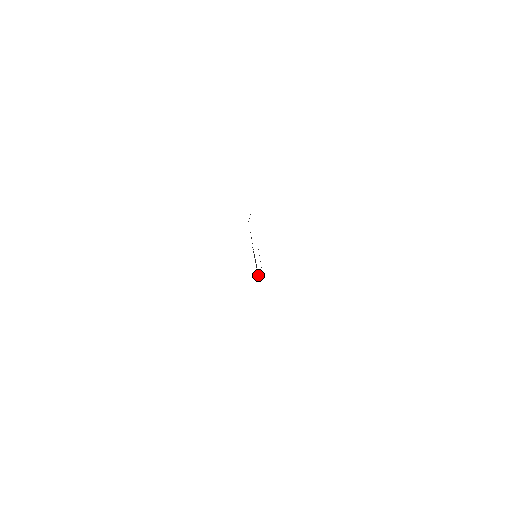
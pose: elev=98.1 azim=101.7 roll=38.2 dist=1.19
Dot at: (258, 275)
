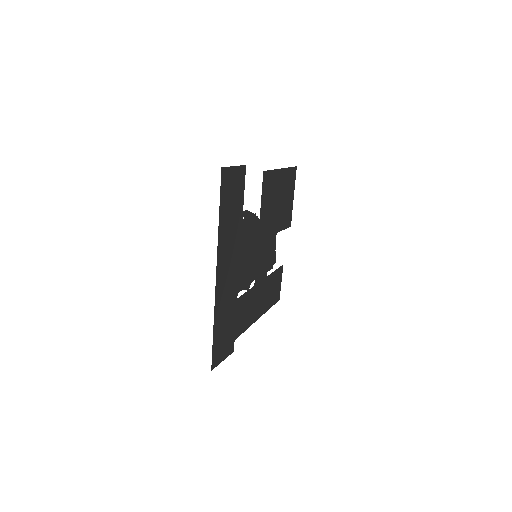
Dot at: (264, 279)
